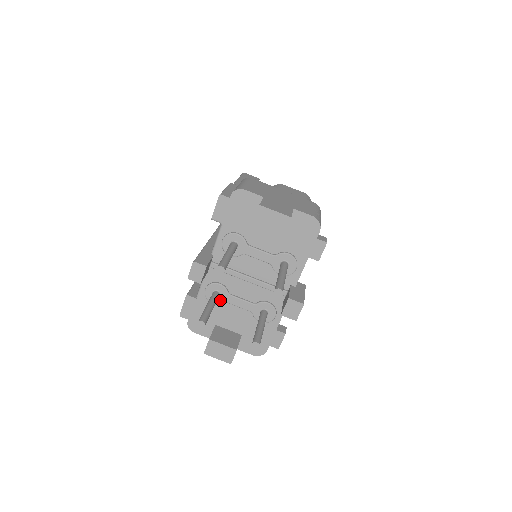
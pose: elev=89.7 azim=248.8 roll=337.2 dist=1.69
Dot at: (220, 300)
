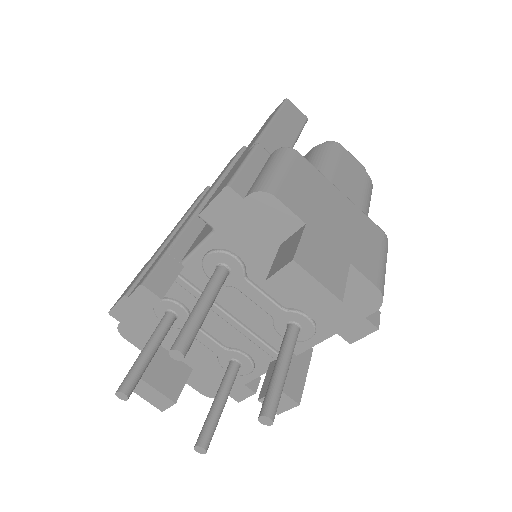
Dot at: (175, 323)
